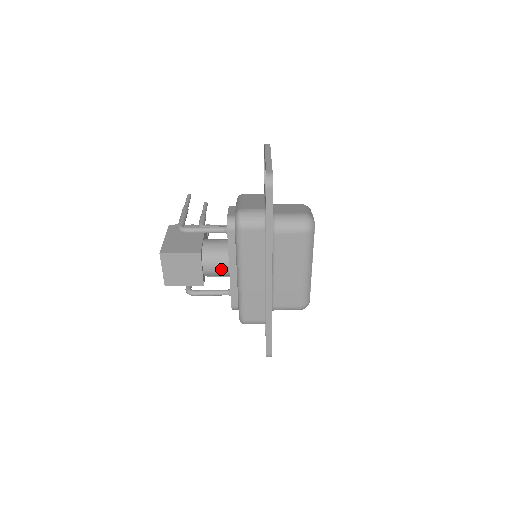
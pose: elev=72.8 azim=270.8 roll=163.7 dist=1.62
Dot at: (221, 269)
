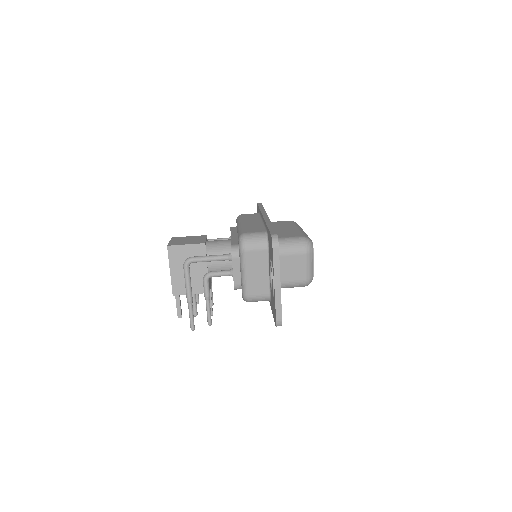
Dot at: (223, 241)
